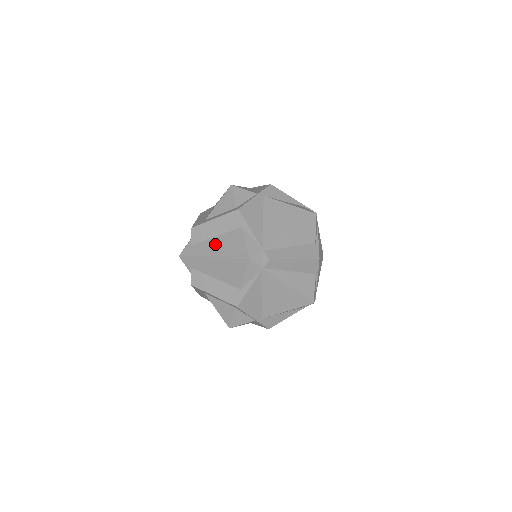
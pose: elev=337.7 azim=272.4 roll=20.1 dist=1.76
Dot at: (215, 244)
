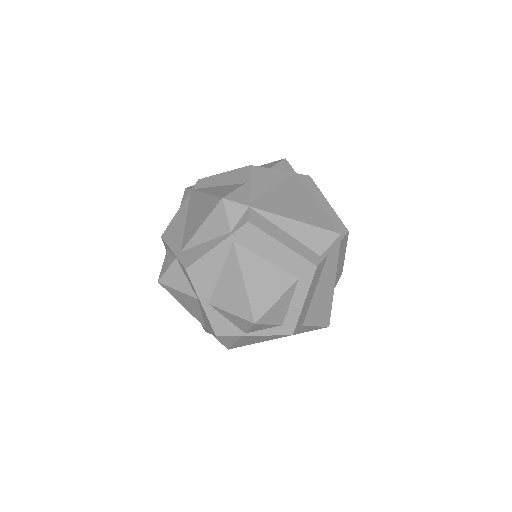
Dot at: occluded
